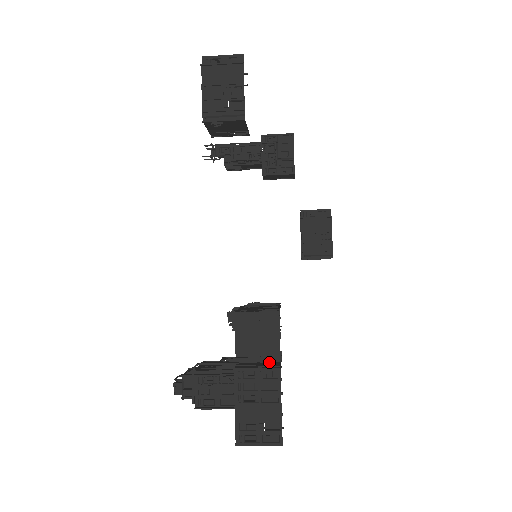
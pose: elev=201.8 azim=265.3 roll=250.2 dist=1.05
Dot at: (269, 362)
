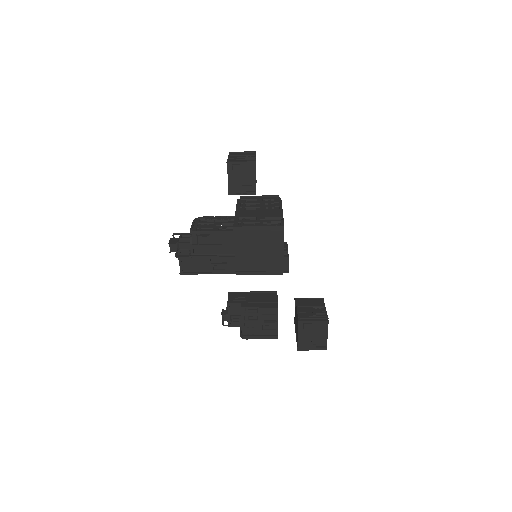
Dot at: occluded
